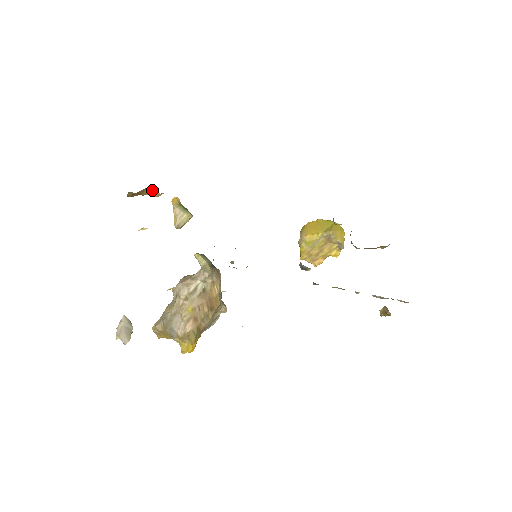
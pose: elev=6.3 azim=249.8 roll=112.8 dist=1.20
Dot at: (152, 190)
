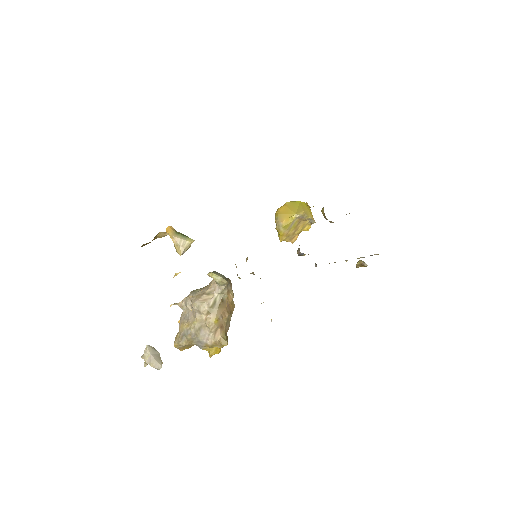
Dot at: (162, 233)
